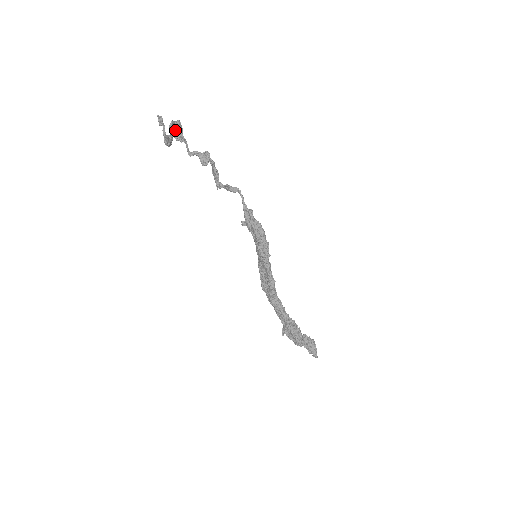
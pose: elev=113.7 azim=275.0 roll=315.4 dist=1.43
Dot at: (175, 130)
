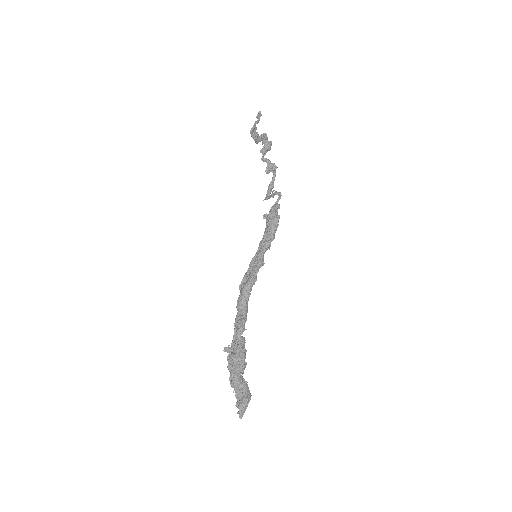
Dot at: (264, 145)
